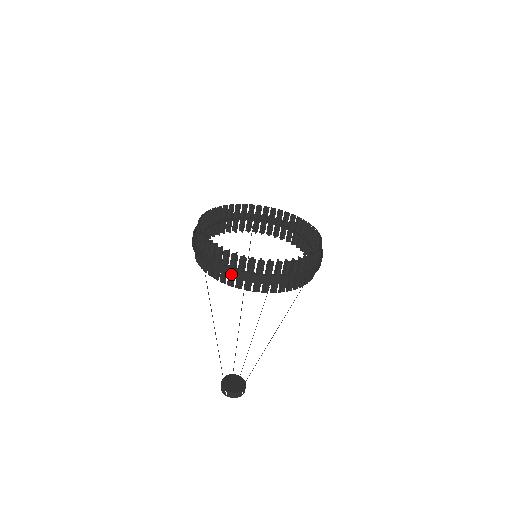
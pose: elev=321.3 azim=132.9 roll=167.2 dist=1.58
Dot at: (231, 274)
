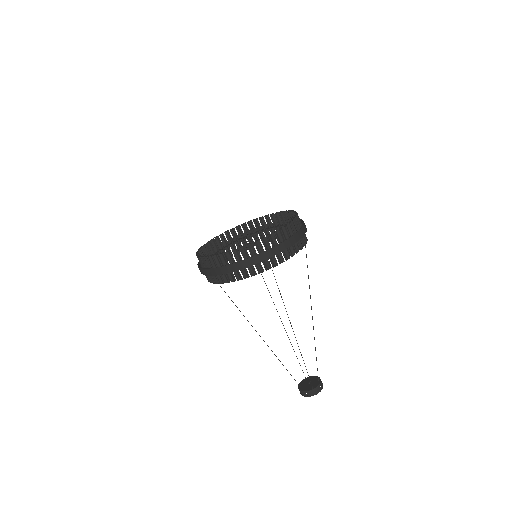
Dot at: (234, 269)
